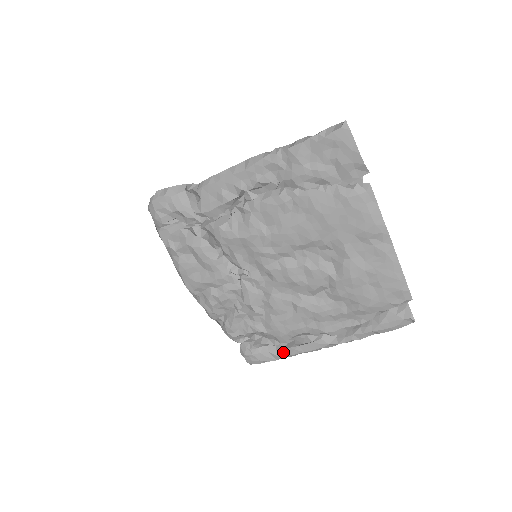
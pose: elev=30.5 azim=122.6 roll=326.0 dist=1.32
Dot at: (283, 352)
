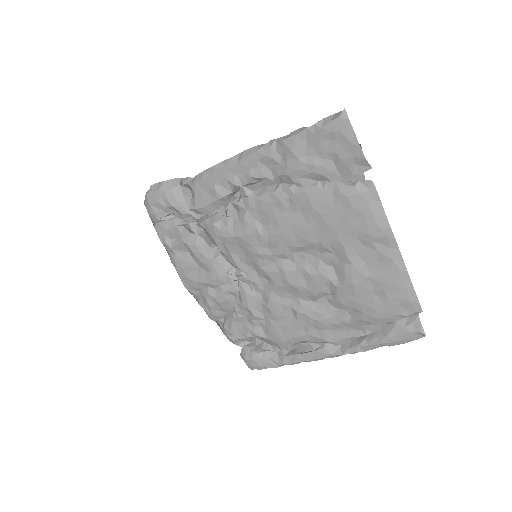
Dot at: (284, 359)
